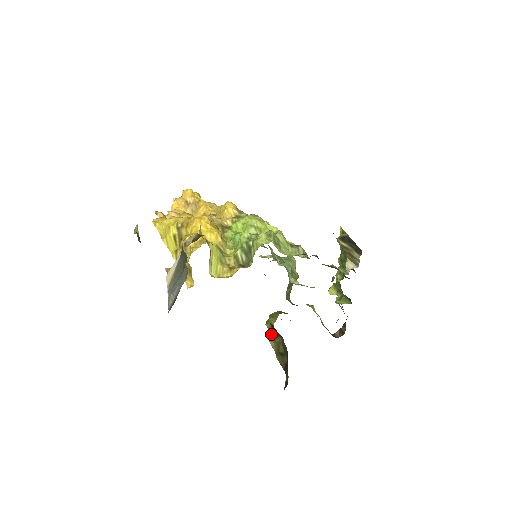
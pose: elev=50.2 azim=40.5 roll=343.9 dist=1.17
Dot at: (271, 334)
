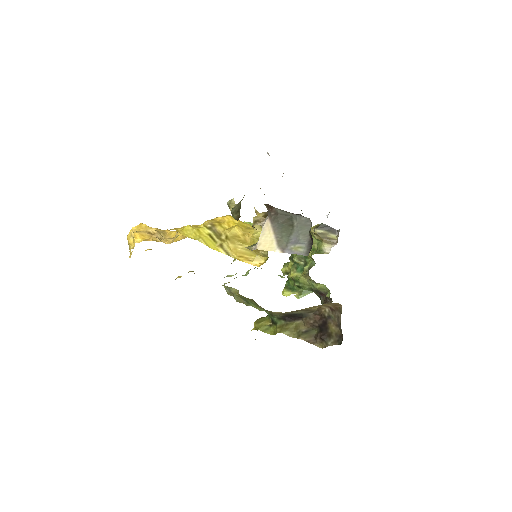
Dot at: (279, 327)
